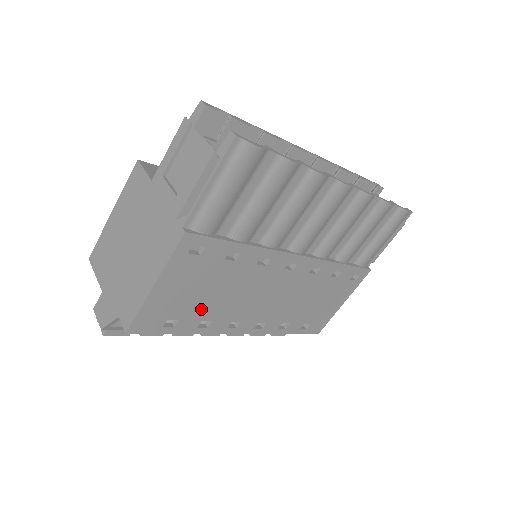
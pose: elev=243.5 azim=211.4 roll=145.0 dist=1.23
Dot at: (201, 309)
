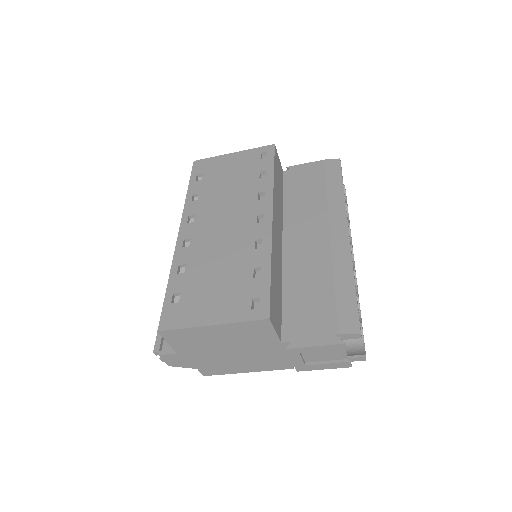
Dot at: occluded
